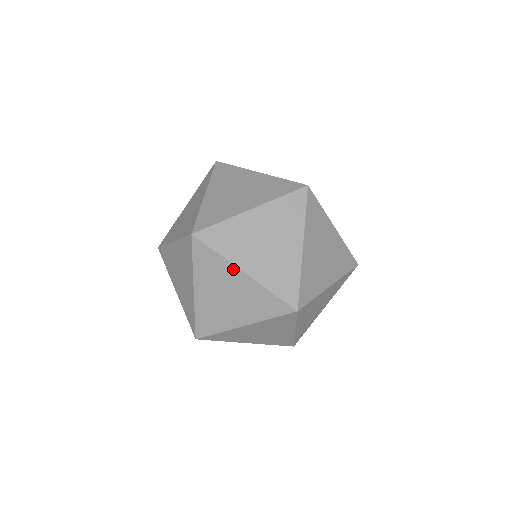
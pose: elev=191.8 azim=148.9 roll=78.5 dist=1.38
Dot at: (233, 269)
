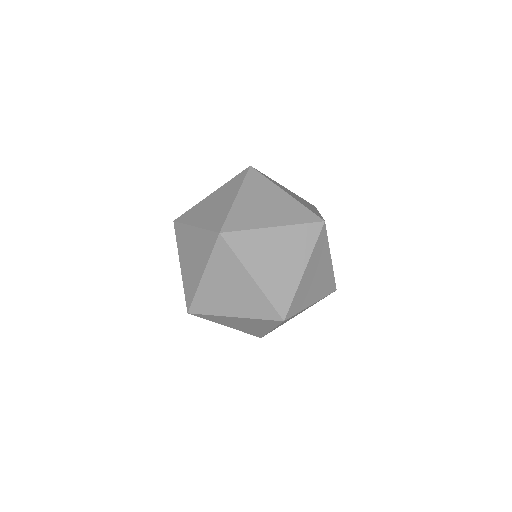
Dot at: (244, 272)
